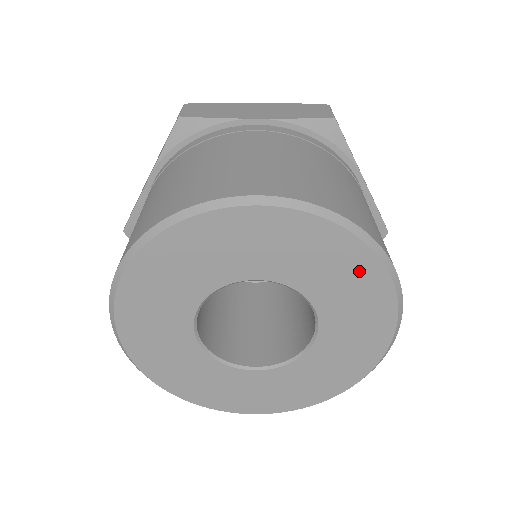
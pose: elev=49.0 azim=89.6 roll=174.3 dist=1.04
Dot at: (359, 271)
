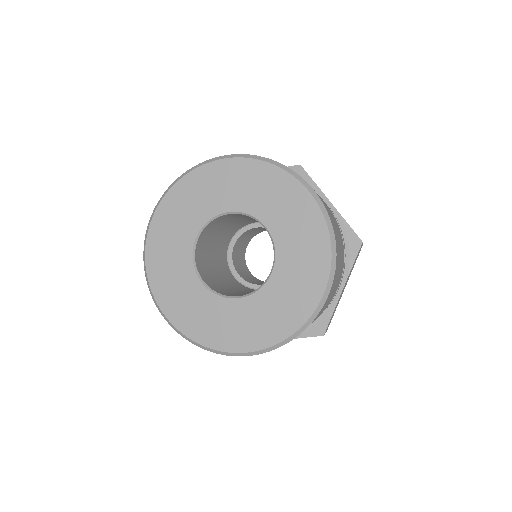
Dot at: (289, 194)
